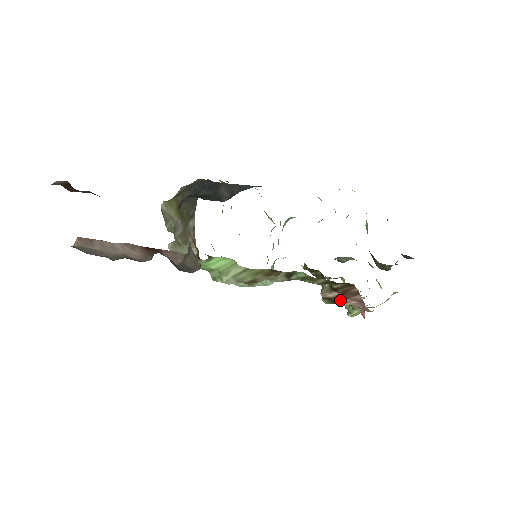
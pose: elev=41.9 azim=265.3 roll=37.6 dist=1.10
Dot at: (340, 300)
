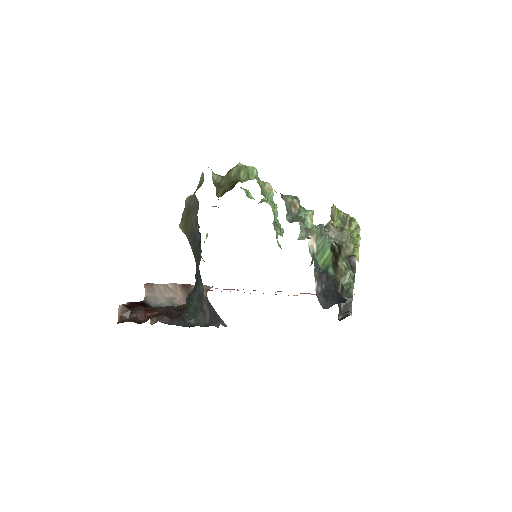
Dot at: occluded
